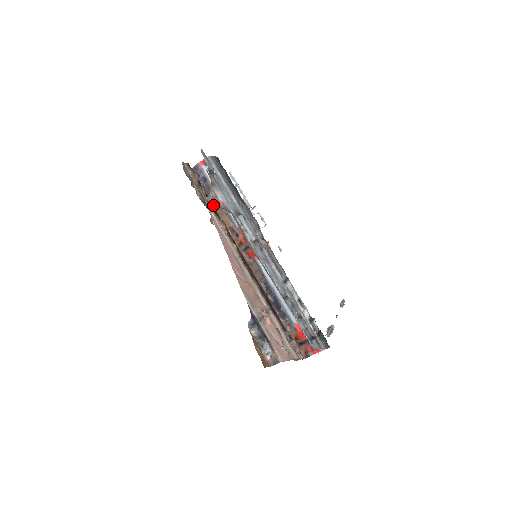
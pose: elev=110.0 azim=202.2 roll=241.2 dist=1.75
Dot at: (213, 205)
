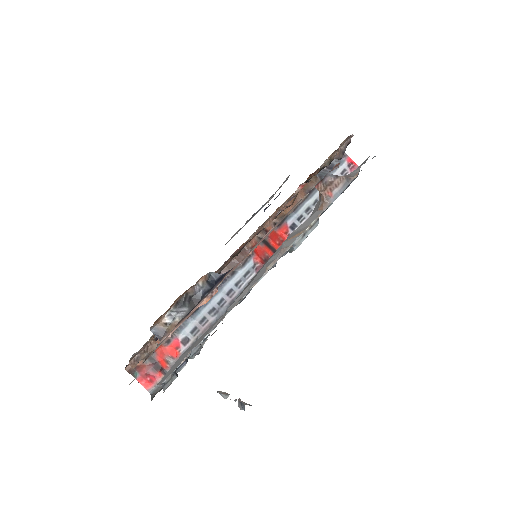
Dot at: (324, 183)
